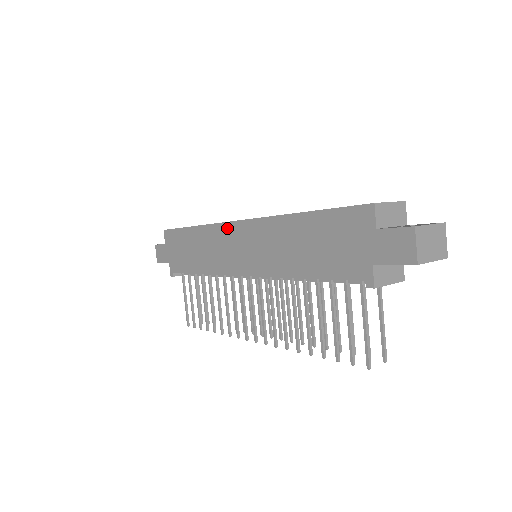
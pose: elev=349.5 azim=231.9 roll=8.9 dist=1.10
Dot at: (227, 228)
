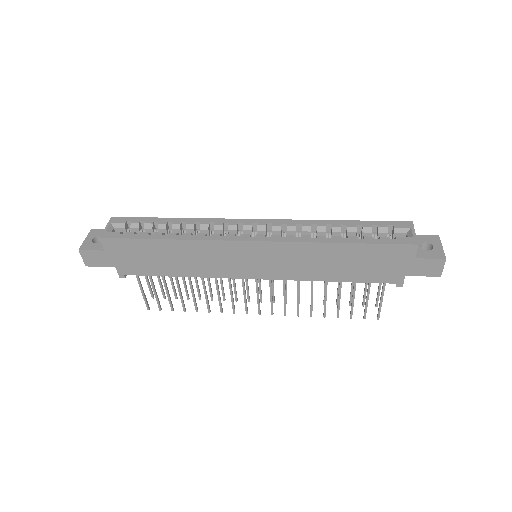
Dot at: (234, 246)
